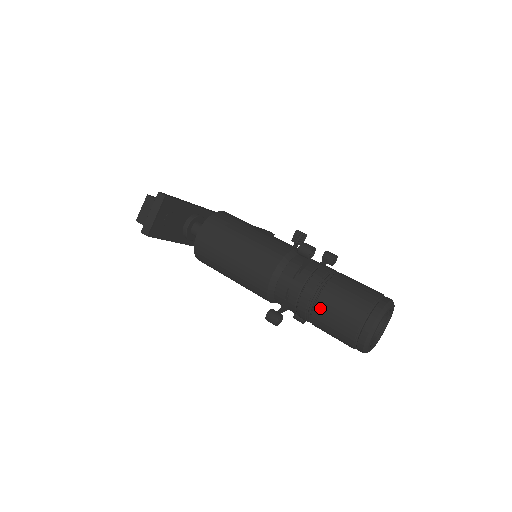
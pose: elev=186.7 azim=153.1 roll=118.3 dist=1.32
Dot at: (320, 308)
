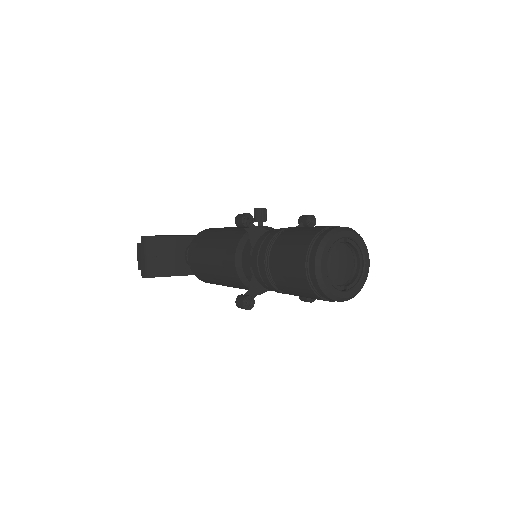
Dot at: (274, 271)
